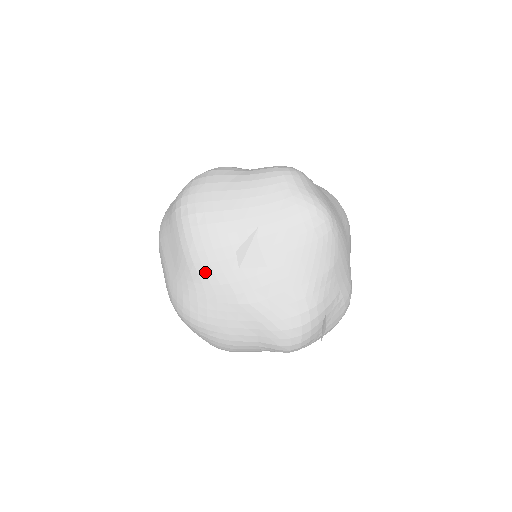
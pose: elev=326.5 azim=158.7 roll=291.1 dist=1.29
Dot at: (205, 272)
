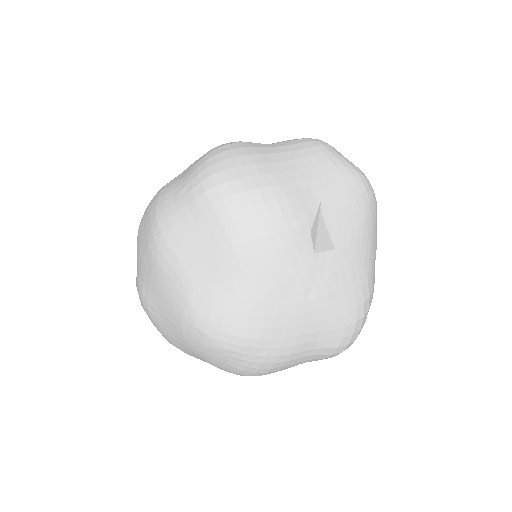
Dot at: (267, 266)
